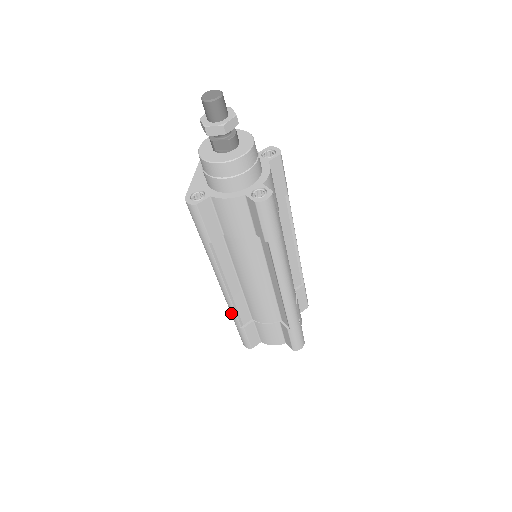
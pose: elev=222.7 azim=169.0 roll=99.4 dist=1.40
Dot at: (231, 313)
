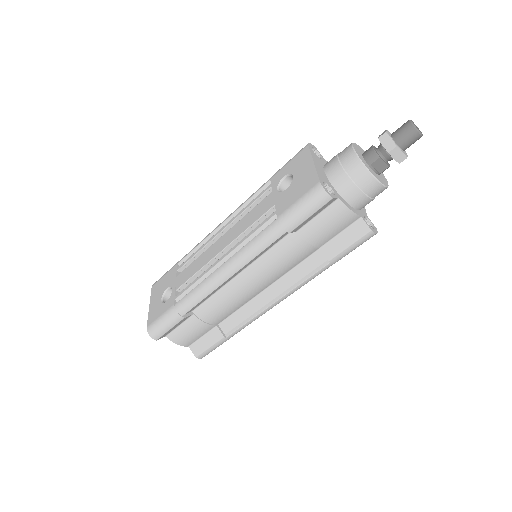
Dot at: (191, 298)
